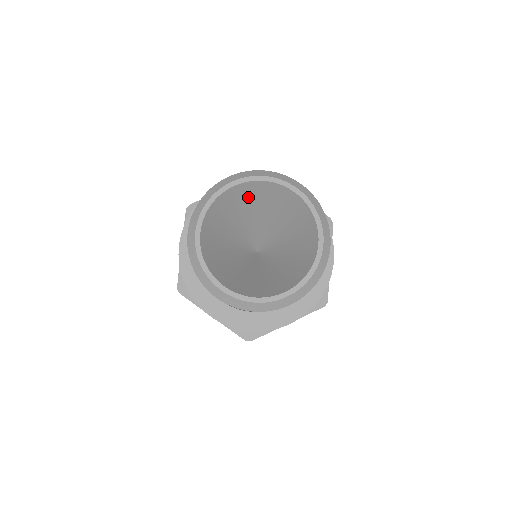
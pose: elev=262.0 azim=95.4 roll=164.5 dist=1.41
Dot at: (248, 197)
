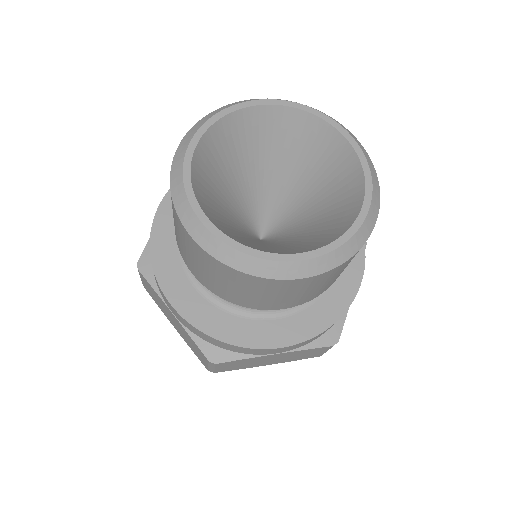
Dot at: (276, 134)
